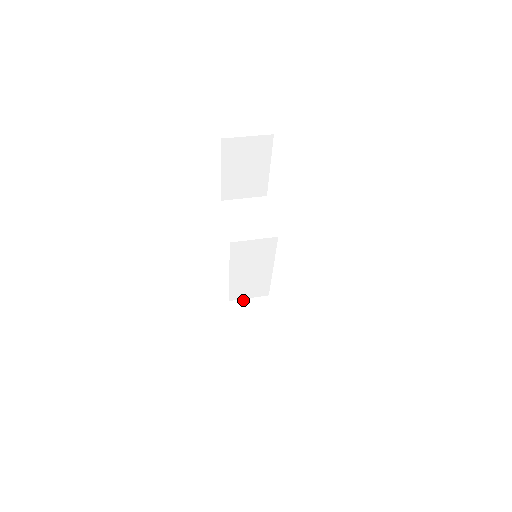
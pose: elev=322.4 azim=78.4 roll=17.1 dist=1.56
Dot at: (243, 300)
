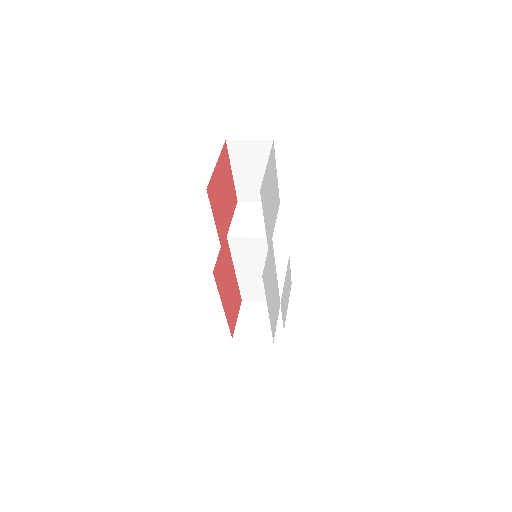
Dot at: (255, 302)
